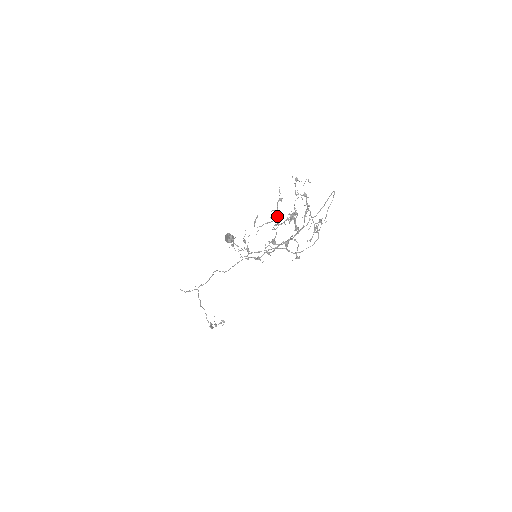
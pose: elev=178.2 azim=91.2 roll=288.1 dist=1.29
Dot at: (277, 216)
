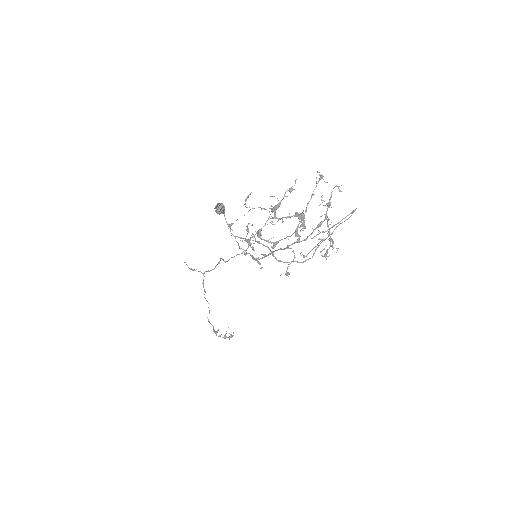
Dot at: (275, 205)
